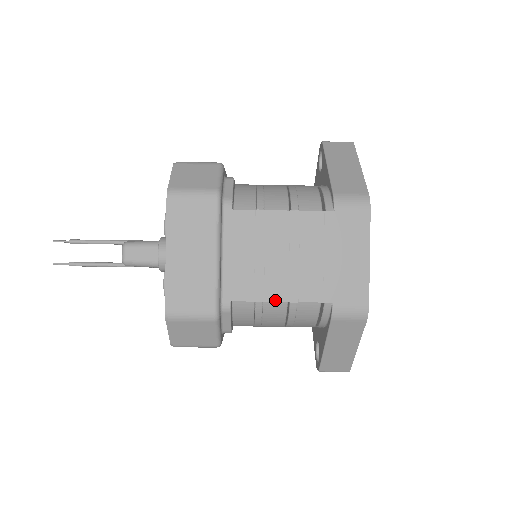
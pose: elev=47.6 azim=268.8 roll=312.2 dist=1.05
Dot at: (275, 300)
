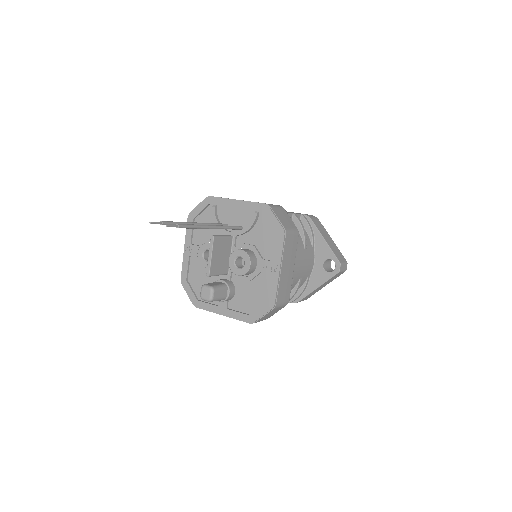
Dot at: occluded
